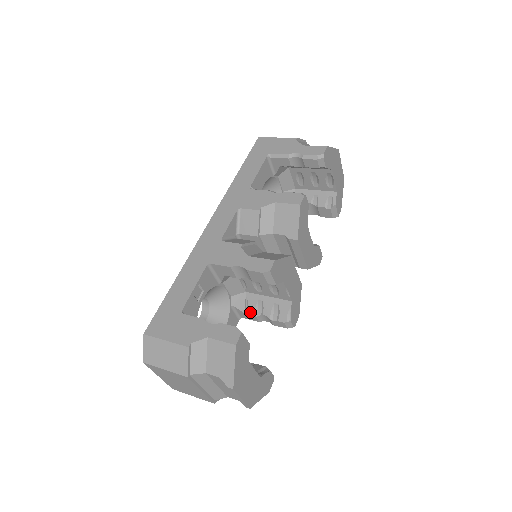
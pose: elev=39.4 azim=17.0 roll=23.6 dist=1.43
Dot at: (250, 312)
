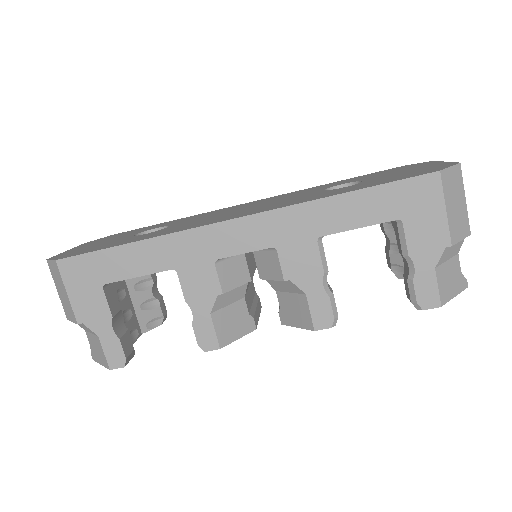
Dot at: occluded
